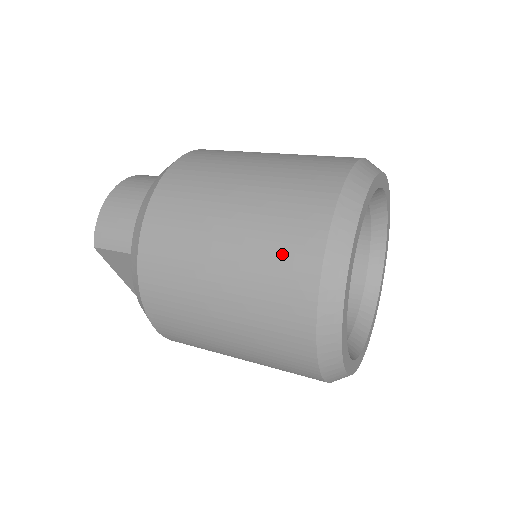
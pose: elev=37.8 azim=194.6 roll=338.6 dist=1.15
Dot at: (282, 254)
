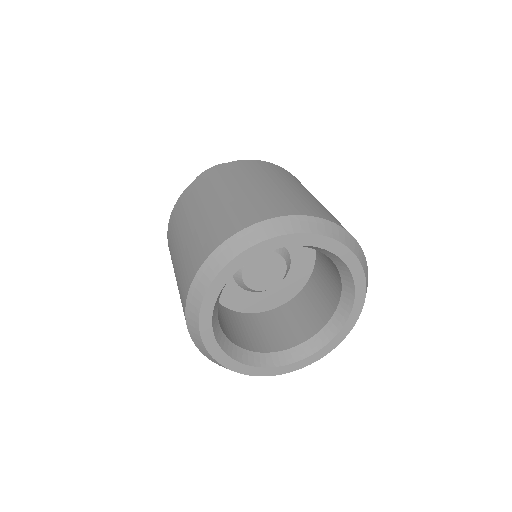
Dot at: (228, 219)
